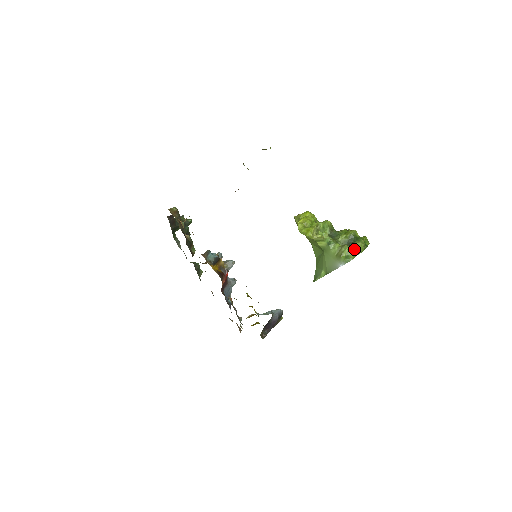
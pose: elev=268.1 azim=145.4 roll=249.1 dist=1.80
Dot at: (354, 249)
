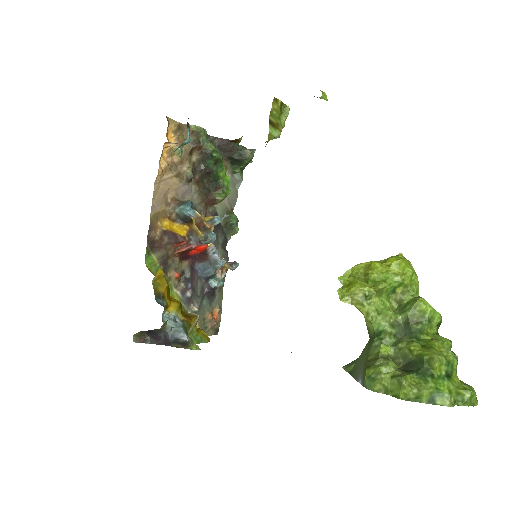
Dot at: (392, 380)
